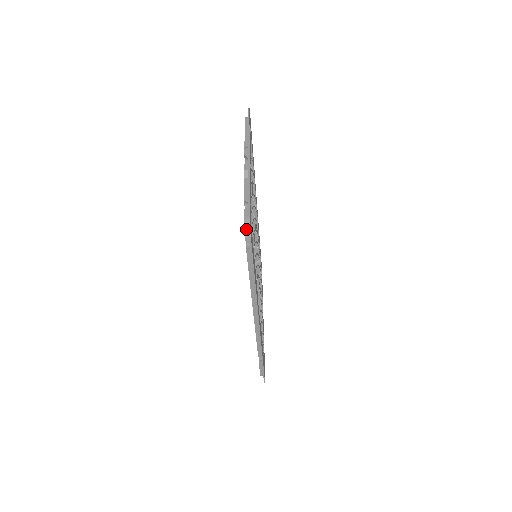
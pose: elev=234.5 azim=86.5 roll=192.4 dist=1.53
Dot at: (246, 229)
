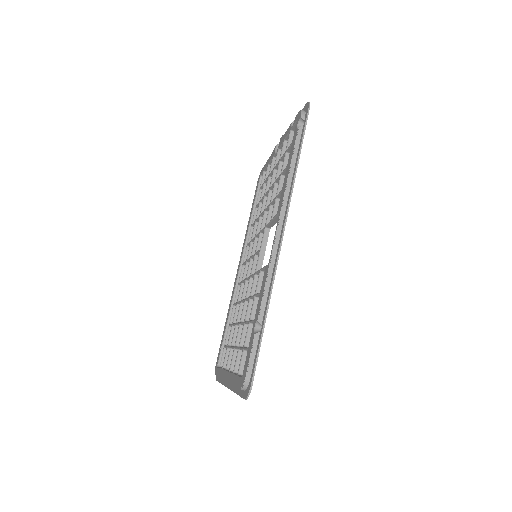
Dot at: (303, 110)
